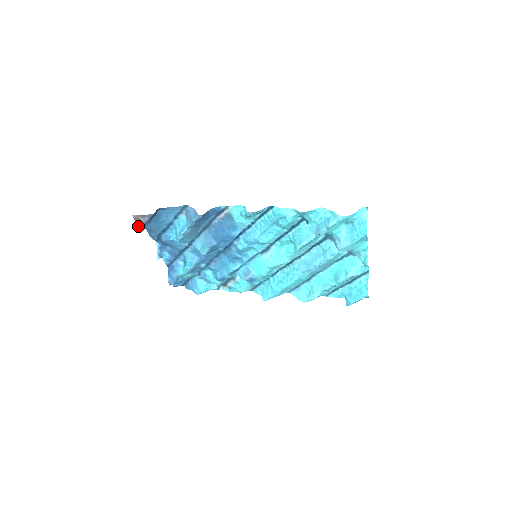
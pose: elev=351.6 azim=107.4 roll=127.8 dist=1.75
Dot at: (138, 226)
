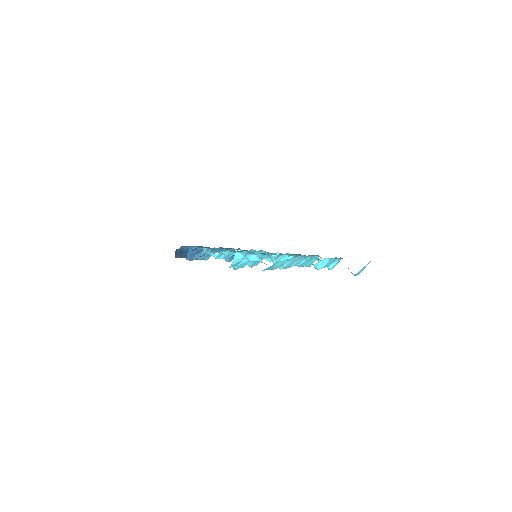
Dot at: occluded
